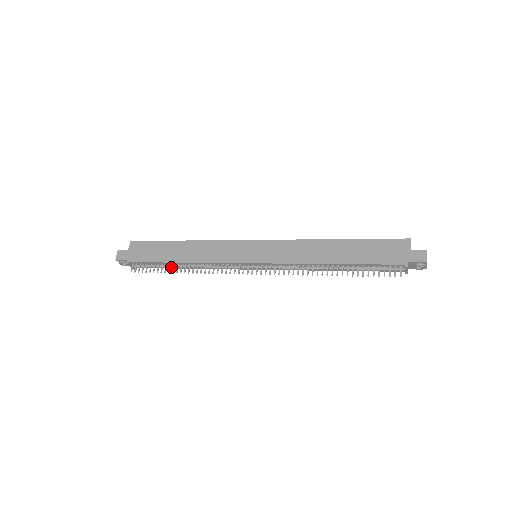
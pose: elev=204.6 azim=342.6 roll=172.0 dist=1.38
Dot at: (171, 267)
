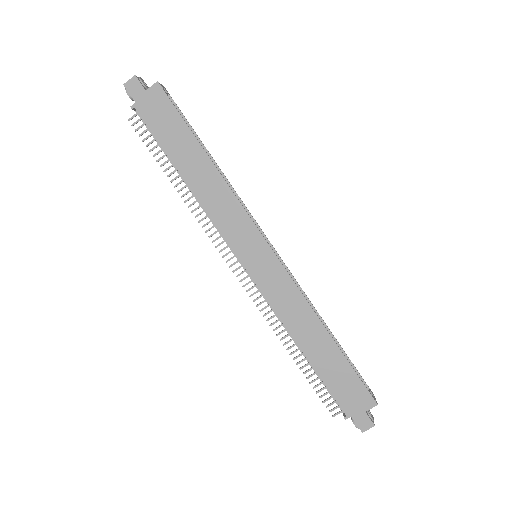
Dot at: occluded
